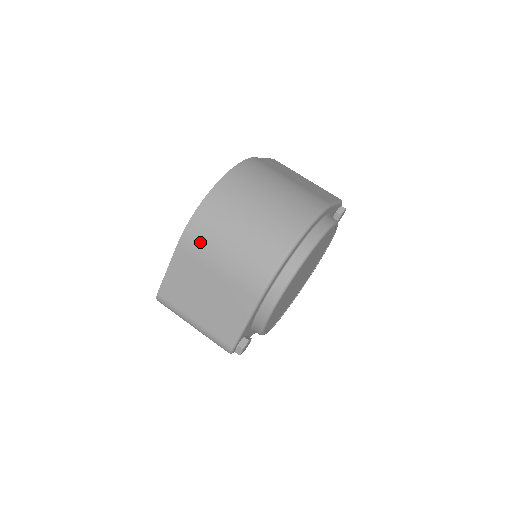
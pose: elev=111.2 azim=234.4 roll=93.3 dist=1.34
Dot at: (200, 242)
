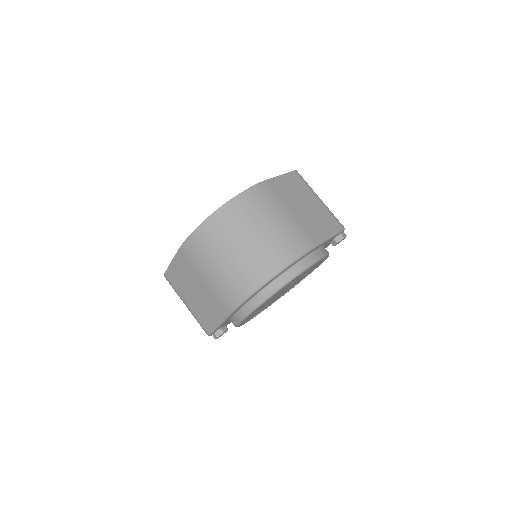
Dot at: (194, 255)
